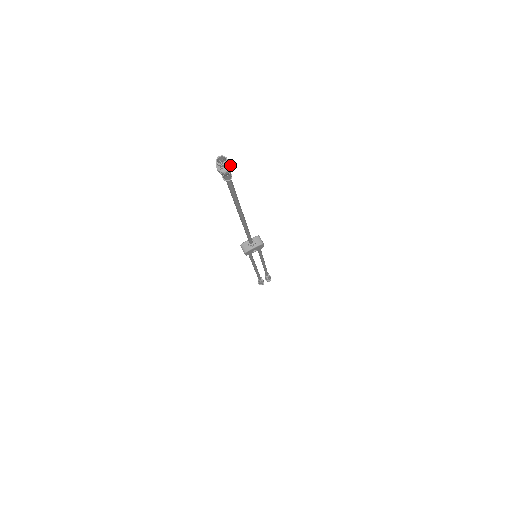
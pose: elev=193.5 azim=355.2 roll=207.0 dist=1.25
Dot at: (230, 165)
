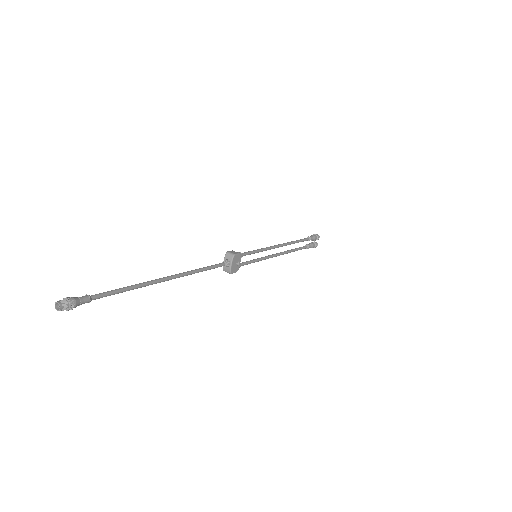
Dot at: (68, 301)
